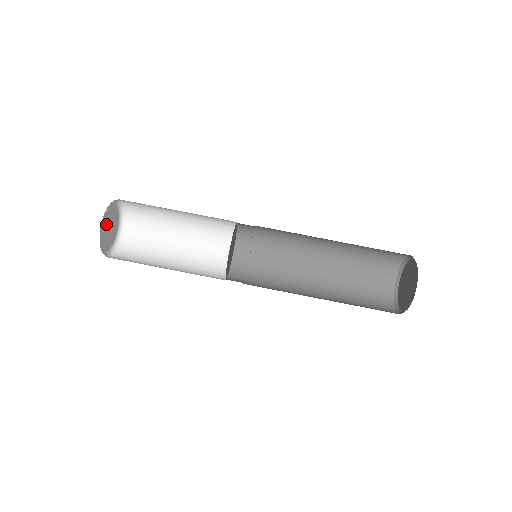
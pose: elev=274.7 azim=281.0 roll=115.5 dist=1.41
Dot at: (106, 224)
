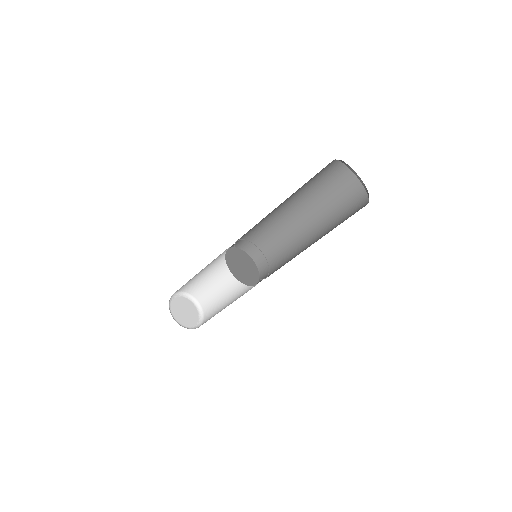
Dot at: (188, 319)
